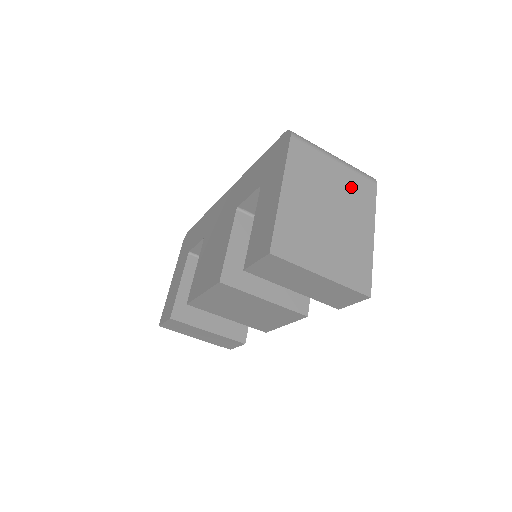
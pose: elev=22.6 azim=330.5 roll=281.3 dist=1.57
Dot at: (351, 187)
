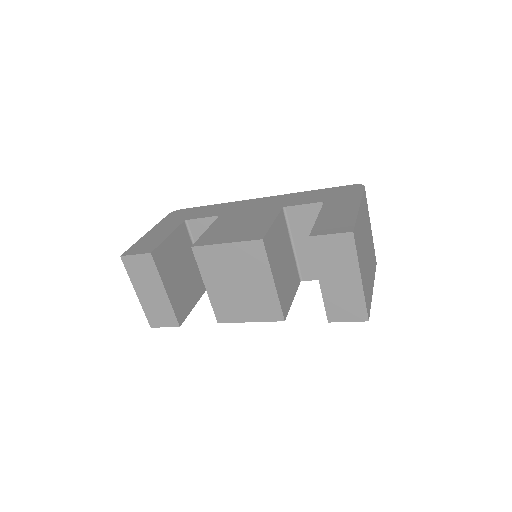
Dot at: (372, 249)
